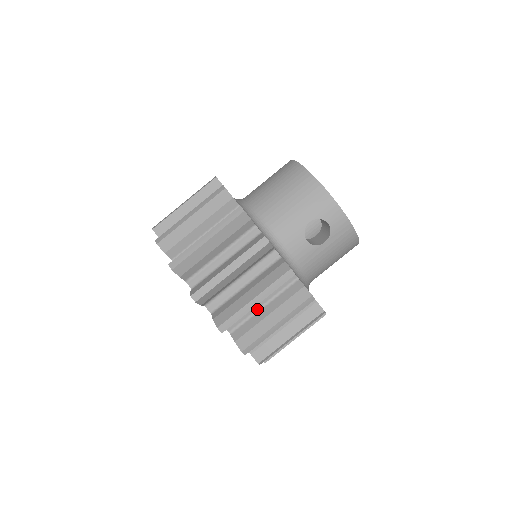
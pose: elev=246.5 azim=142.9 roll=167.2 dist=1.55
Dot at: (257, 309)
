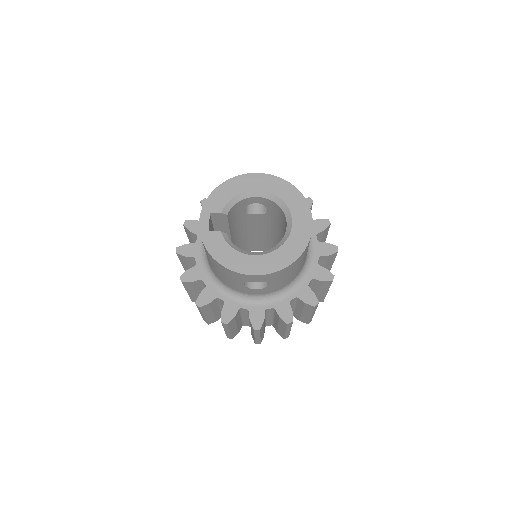
Dot at: (272, 319)
